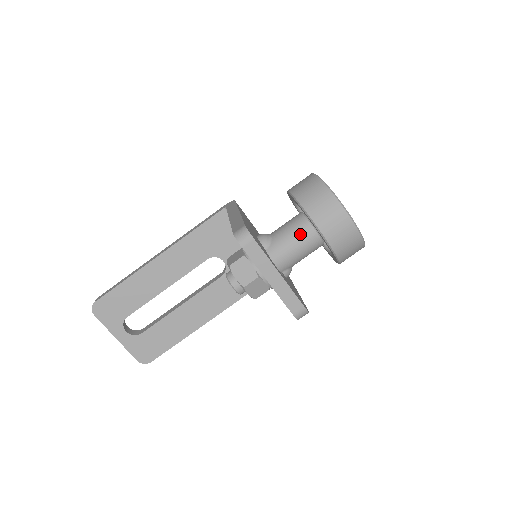
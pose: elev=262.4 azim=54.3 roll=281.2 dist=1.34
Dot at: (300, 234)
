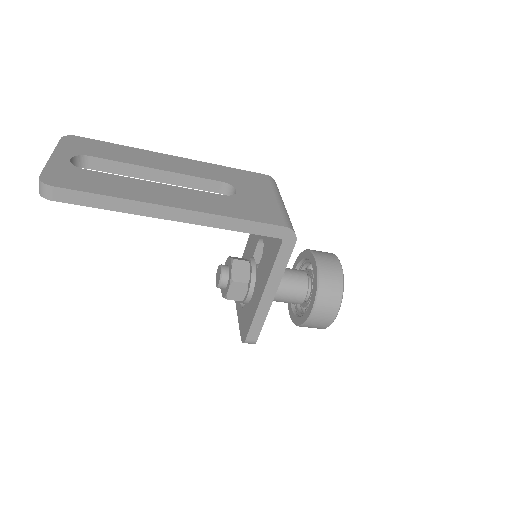
Dot at: occluded
